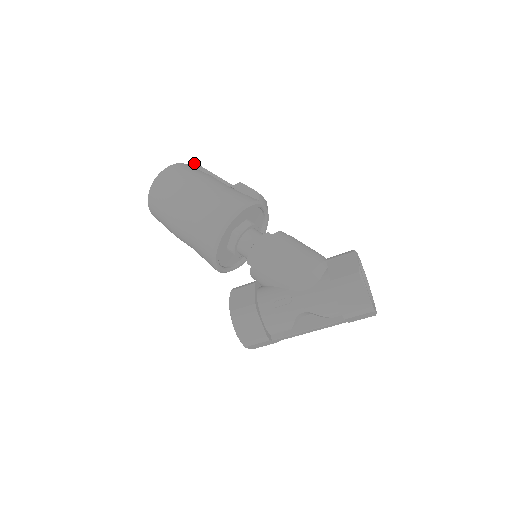
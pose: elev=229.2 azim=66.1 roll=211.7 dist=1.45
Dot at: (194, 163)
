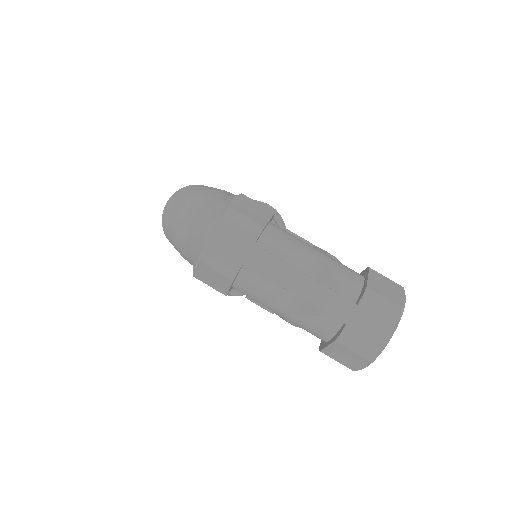
Dot at: occluded
